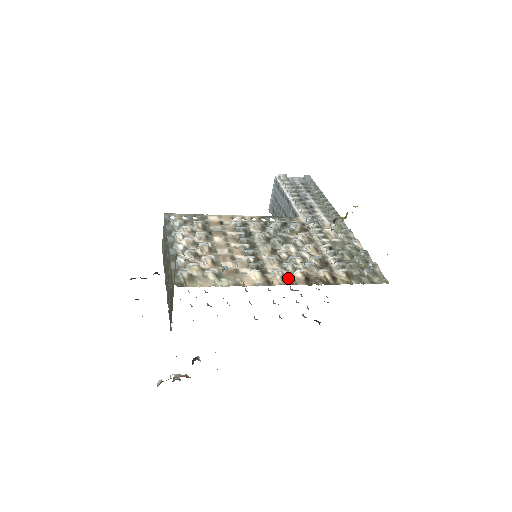
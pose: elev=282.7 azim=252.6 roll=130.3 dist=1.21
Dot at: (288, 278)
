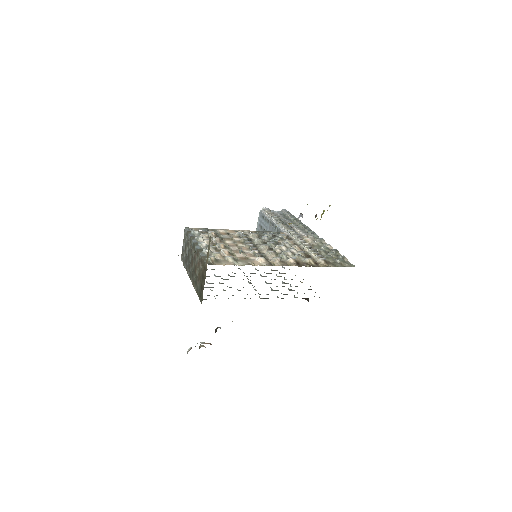
Dot at: (284, 262)
